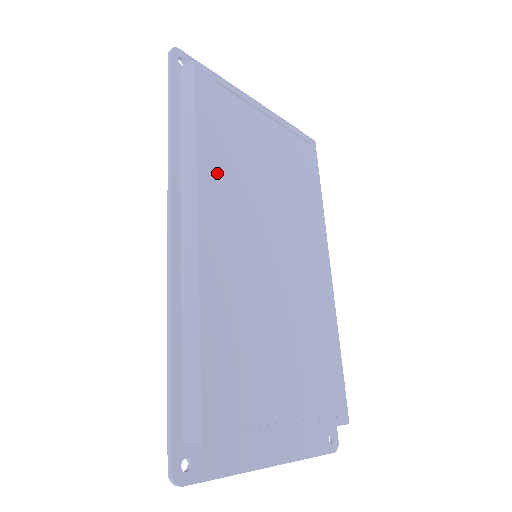
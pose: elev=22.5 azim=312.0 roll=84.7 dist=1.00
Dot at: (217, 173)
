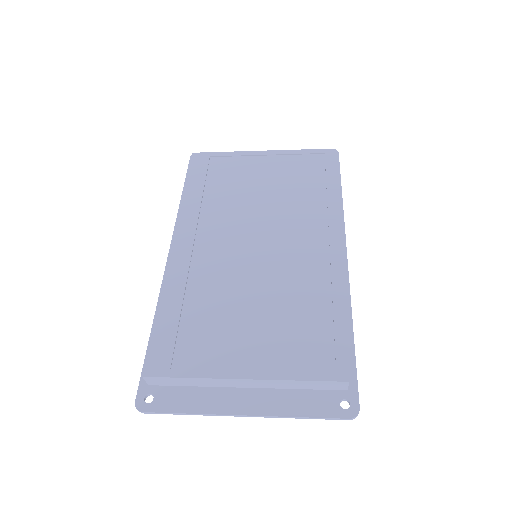
Dot at: (198, 209)
